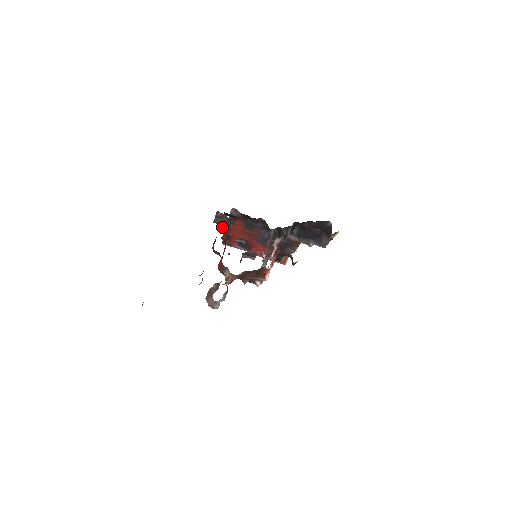
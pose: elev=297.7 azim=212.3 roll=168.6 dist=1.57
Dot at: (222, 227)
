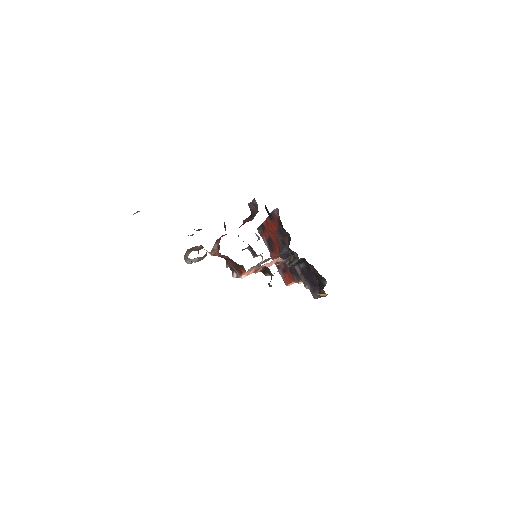
Dot at: occluded
